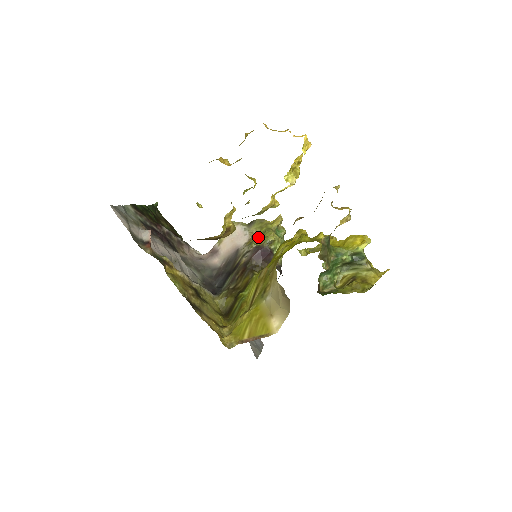
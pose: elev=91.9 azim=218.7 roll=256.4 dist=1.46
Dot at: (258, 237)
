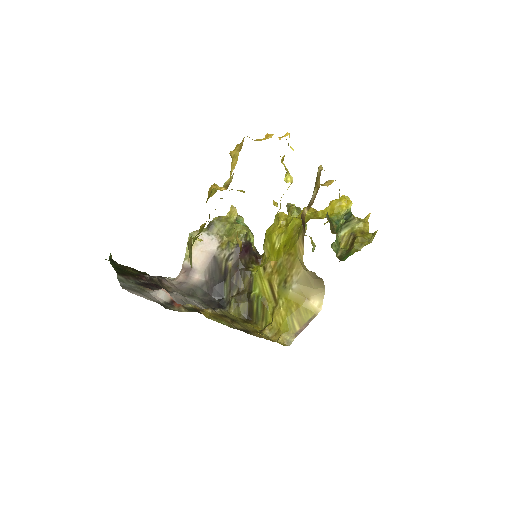
Dot at: (227, 236)
